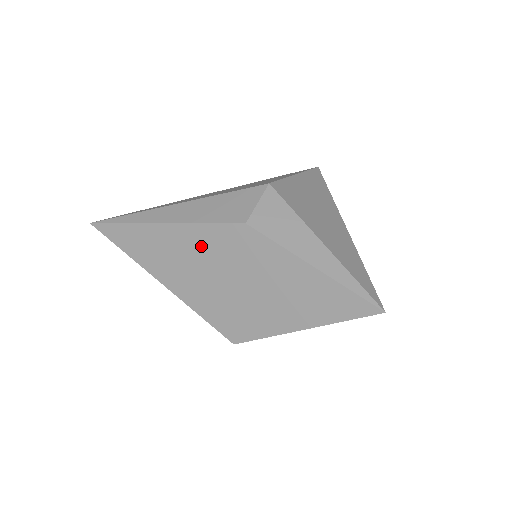
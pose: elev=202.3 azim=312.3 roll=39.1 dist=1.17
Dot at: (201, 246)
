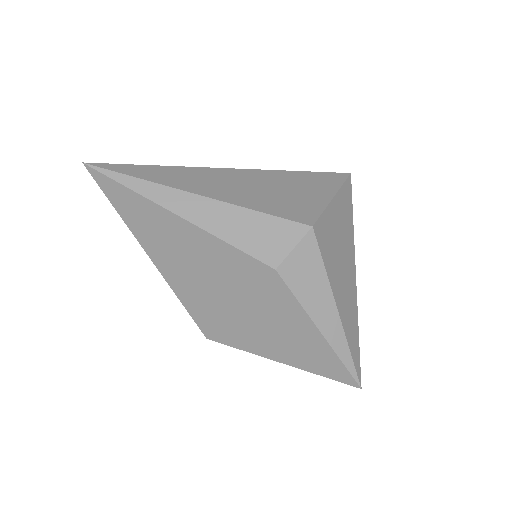
Dot at: (215, 259)
